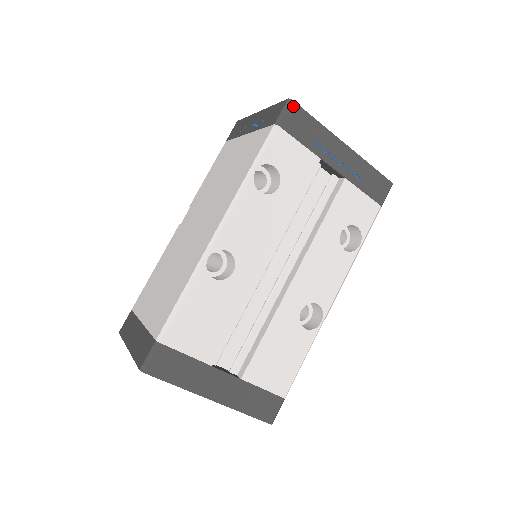
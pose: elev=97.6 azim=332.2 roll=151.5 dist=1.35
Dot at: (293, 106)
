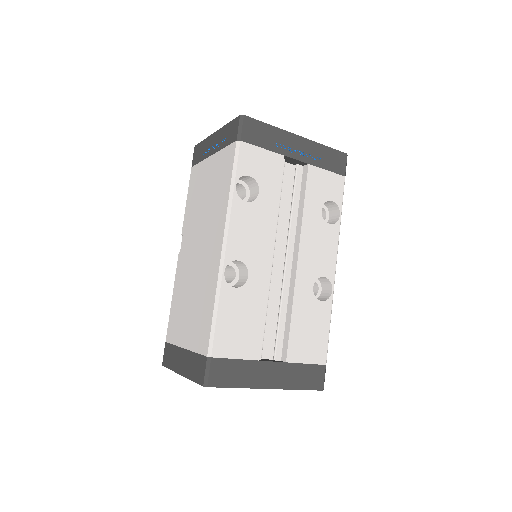
Dot at: (246, 120)
